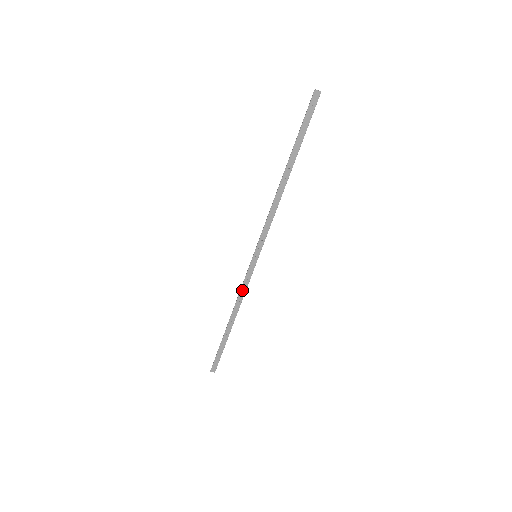
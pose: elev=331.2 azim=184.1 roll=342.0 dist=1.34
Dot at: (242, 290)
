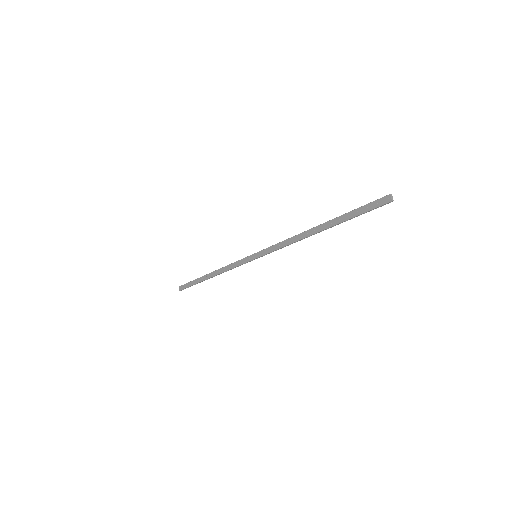
Dot at: (231, 265)
